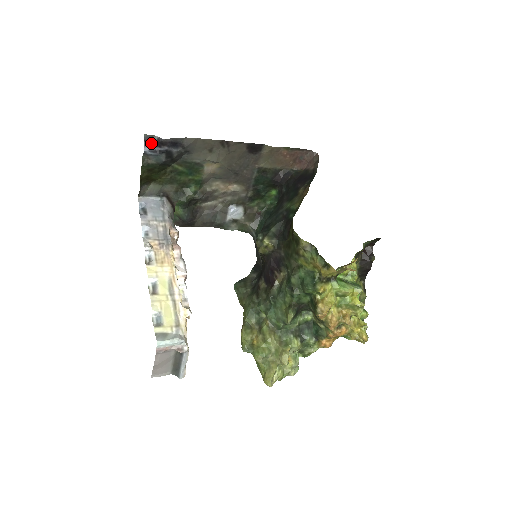
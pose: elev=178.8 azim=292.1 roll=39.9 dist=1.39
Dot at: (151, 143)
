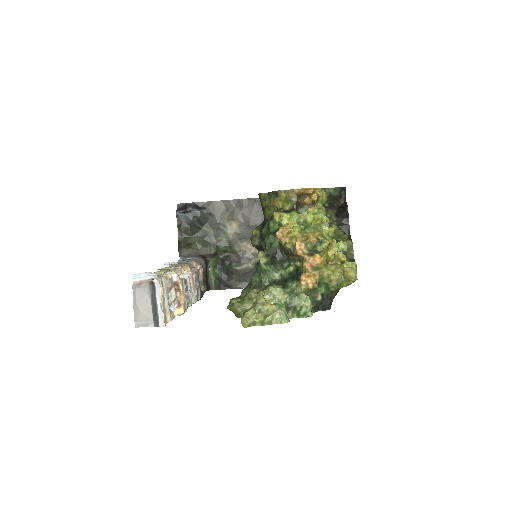
Dot at: (181, 209)
